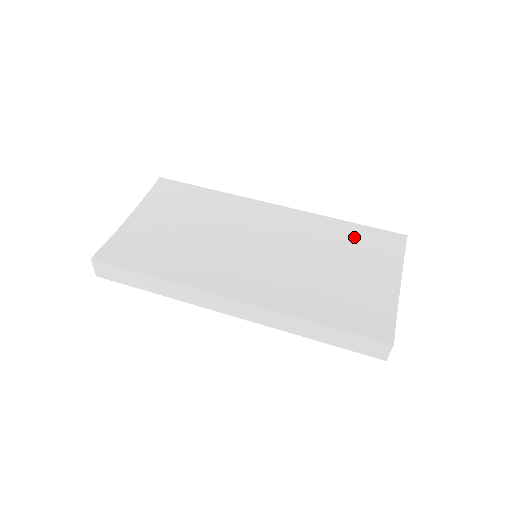
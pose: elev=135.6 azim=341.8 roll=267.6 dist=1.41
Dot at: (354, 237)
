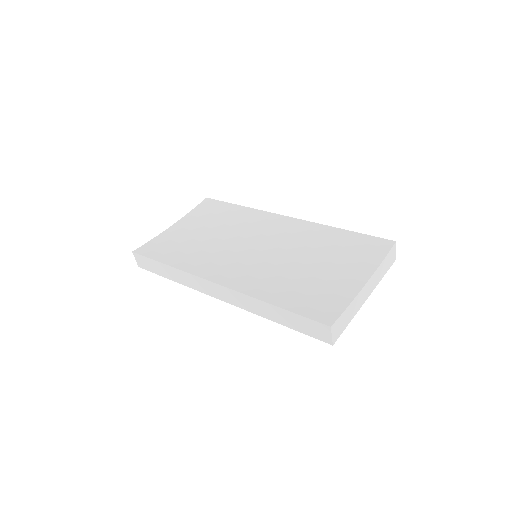
Dot at: (343, 242)
